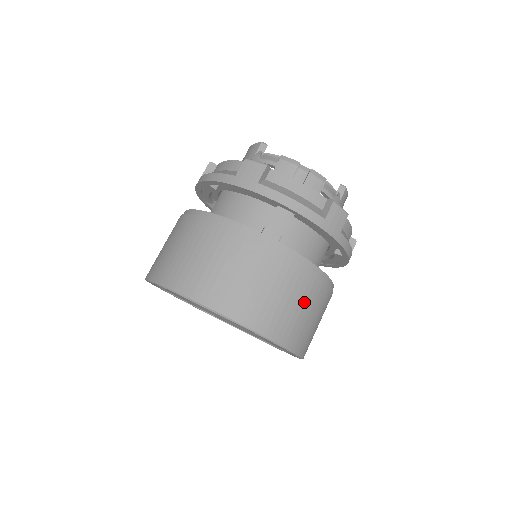
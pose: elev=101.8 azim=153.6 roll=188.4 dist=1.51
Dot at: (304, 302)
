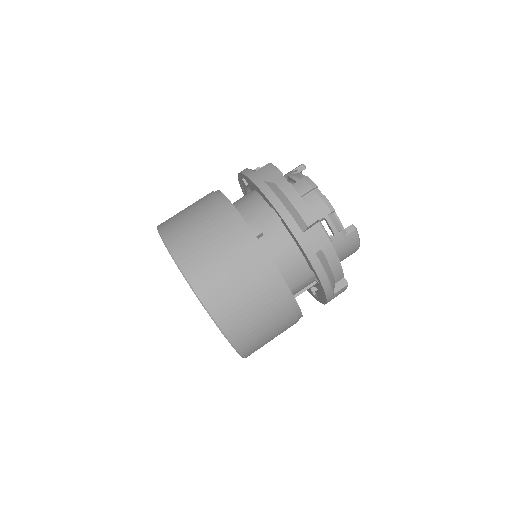
Dot at: (251, 292)
